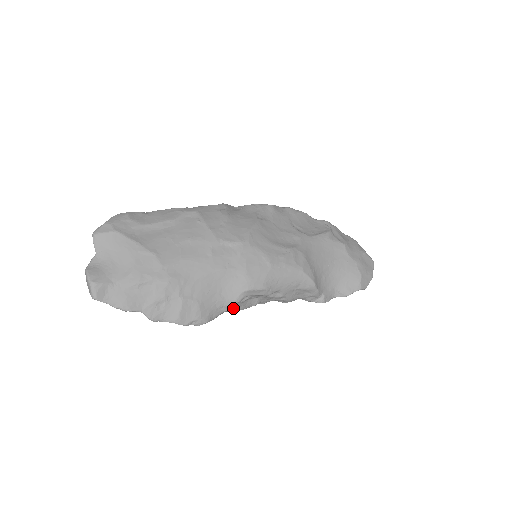
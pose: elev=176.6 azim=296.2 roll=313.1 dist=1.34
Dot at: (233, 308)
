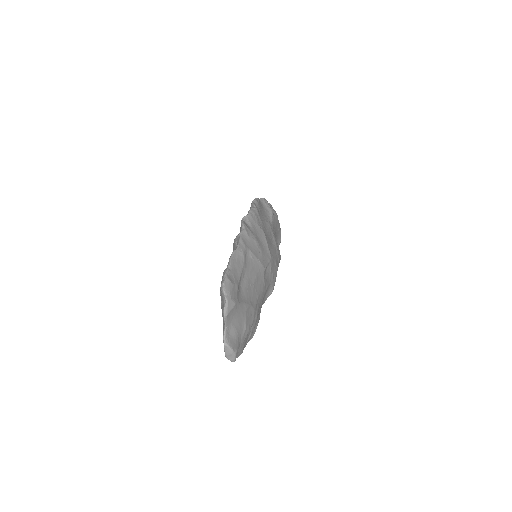
Dot at: occluded
